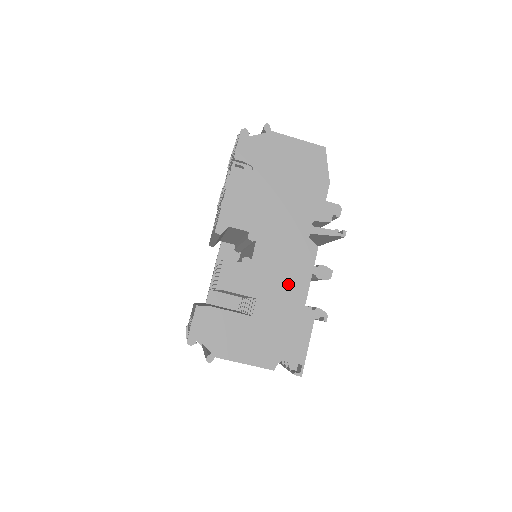
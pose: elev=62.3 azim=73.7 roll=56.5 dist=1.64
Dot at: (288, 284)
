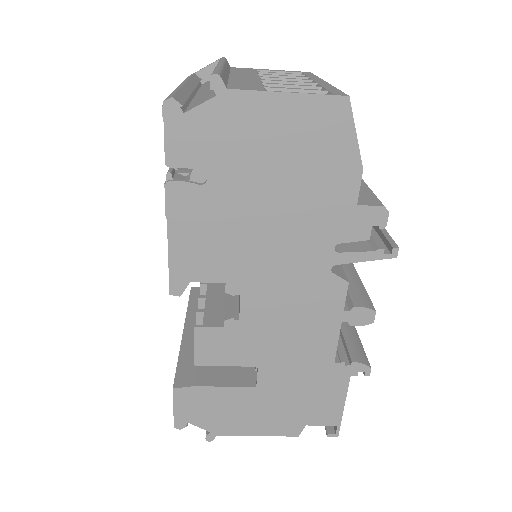
Dot at: (304, 341)
